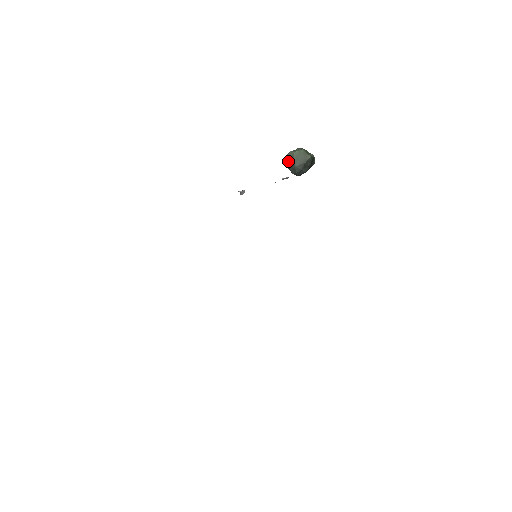
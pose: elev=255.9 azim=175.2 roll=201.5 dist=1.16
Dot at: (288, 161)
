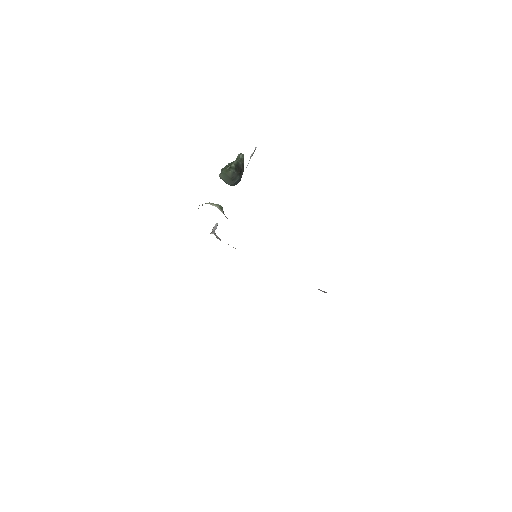
Dot at: occluded
